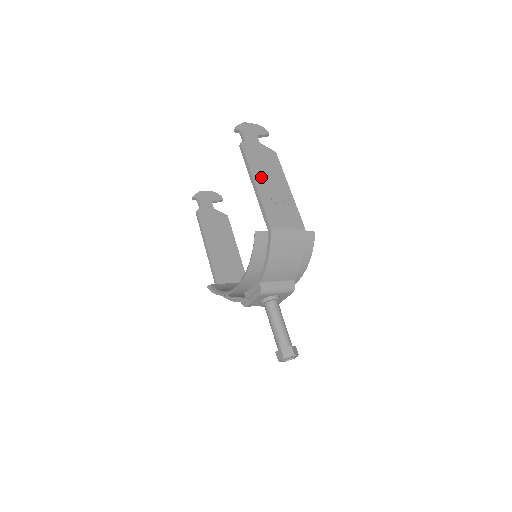
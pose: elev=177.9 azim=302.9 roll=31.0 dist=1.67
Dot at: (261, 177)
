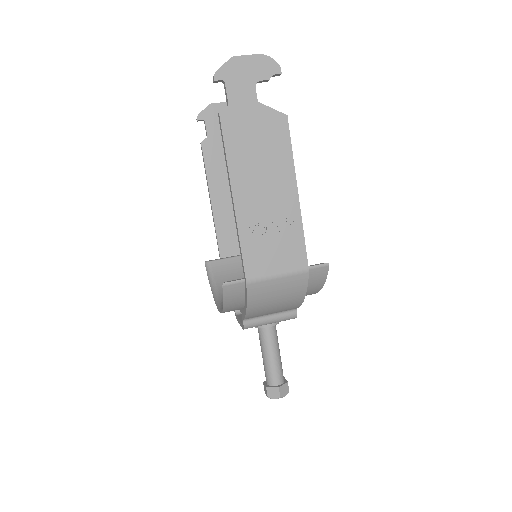
Dot at: (247, 182)
